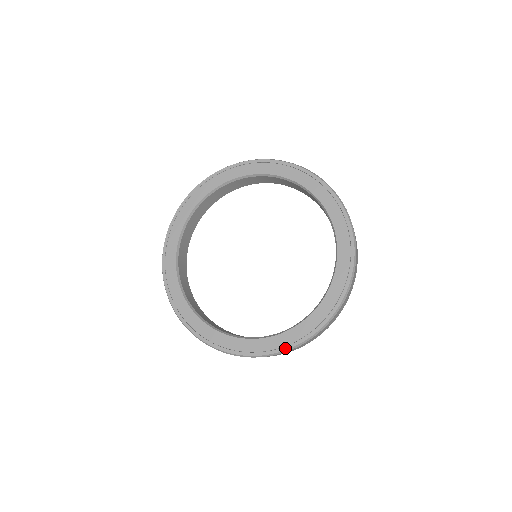
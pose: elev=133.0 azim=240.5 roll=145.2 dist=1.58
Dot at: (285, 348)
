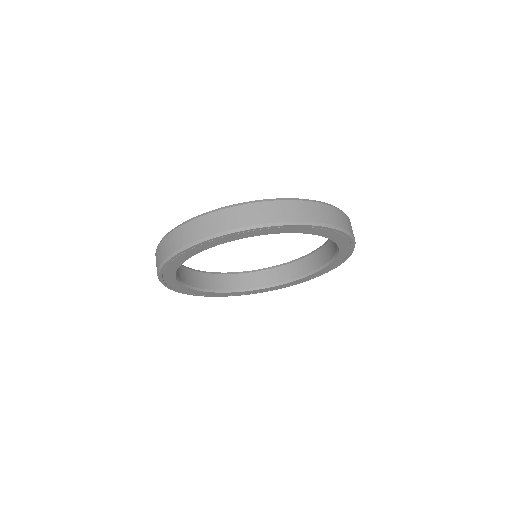
Dot at: (320, 275)
